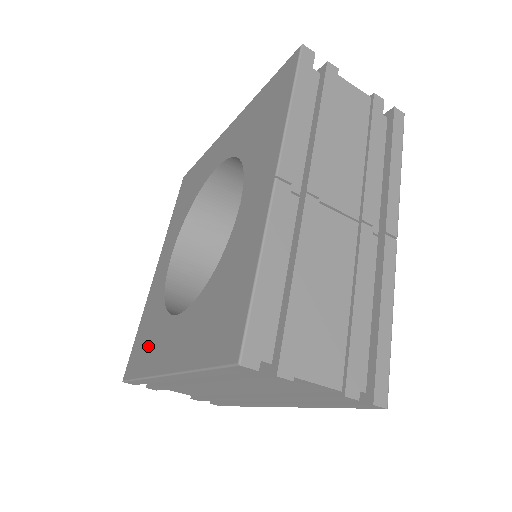
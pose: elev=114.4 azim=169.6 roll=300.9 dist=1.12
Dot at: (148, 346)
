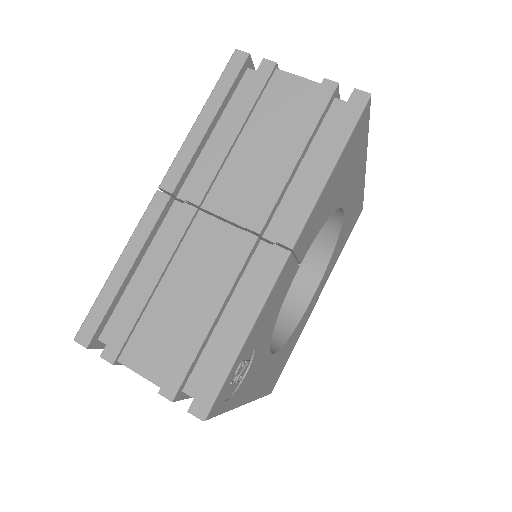
Dot at: occluded
